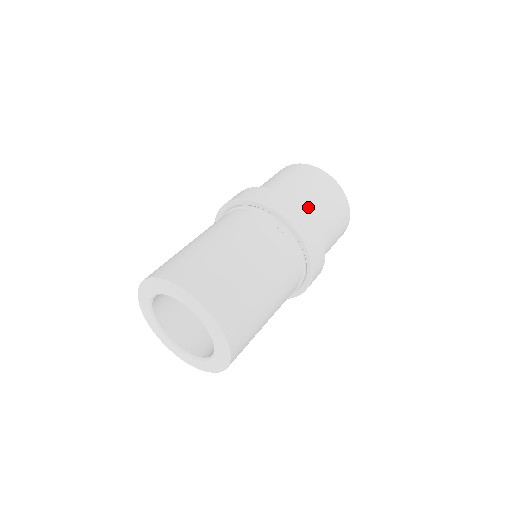
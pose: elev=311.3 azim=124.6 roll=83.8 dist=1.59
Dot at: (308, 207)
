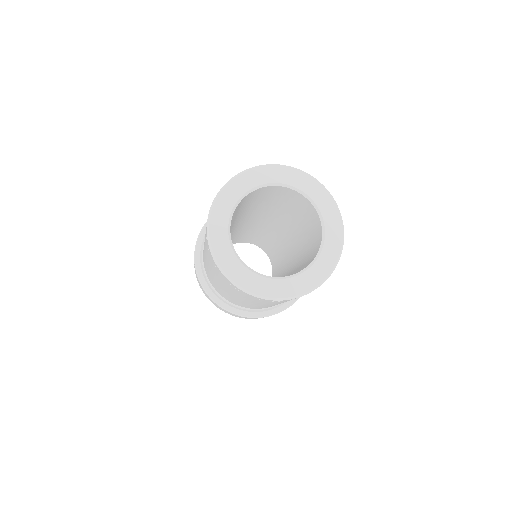
Dot at: occluded
